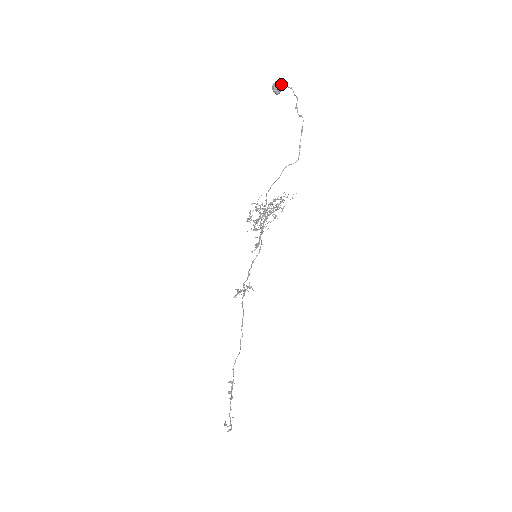
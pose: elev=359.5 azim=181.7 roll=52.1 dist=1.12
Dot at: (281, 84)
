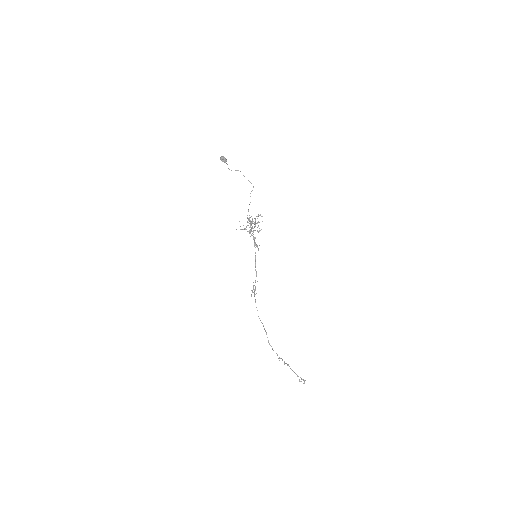
Dot at: (224, 157)
